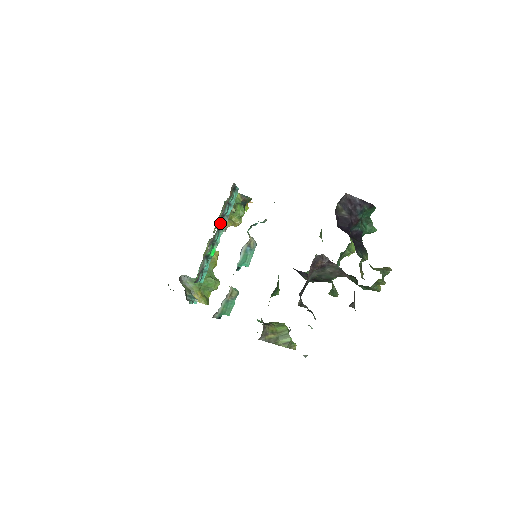
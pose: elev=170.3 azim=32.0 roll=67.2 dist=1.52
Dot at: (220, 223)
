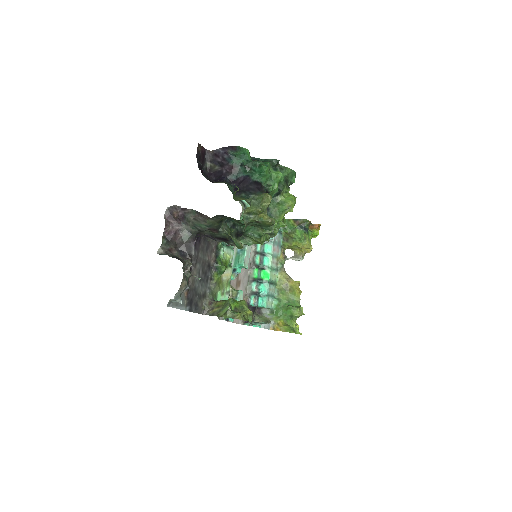
Dot at: (255, 246)
